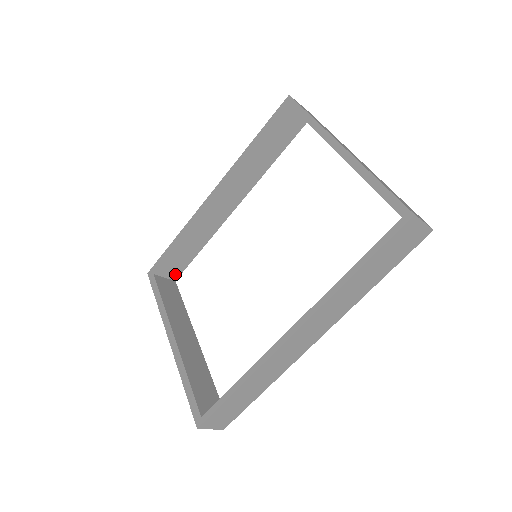
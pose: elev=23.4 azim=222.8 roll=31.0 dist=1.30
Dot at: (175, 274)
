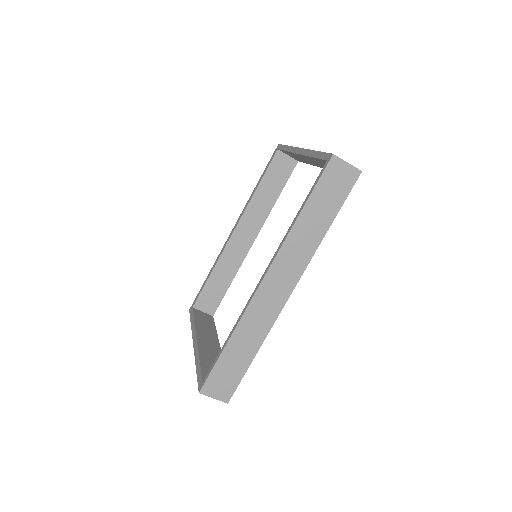
Dot at: (212, 309)
